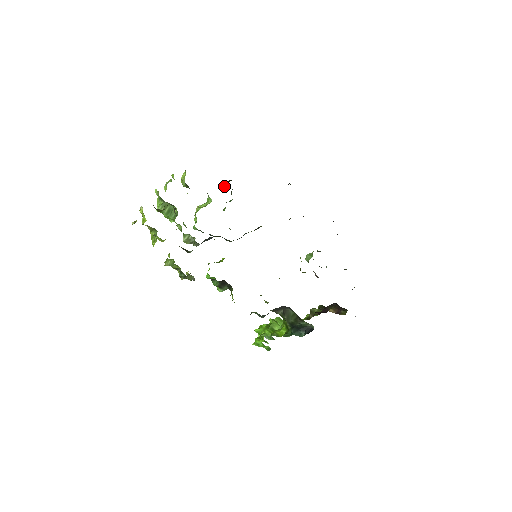
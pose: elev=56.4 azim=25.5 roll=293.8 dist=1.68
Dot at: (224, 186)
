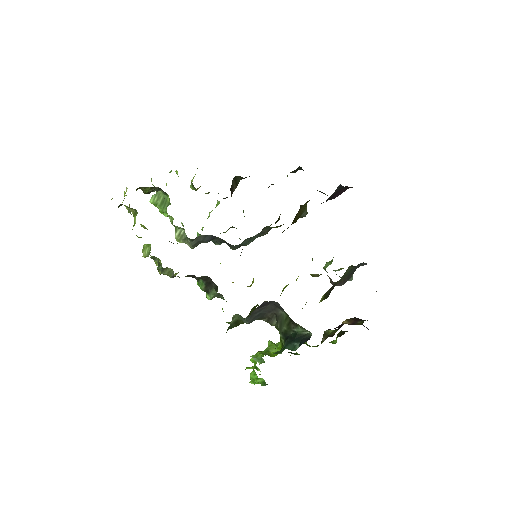
Dot at: (233, 186)
